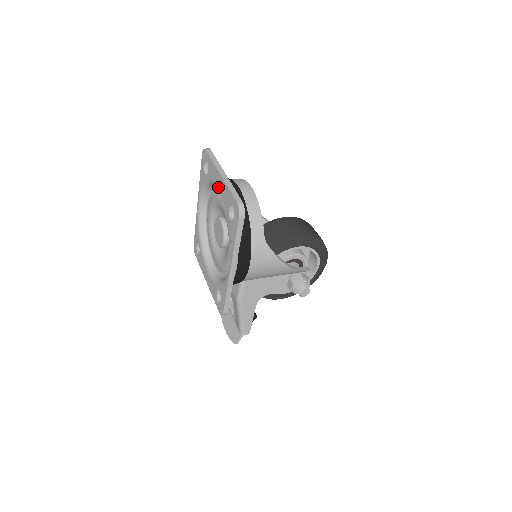
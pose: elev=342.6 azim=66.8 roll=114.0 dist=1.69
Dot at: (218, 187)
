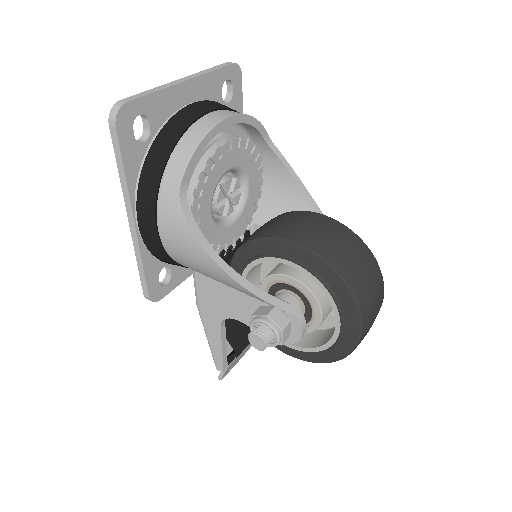
Dot at: occluded
